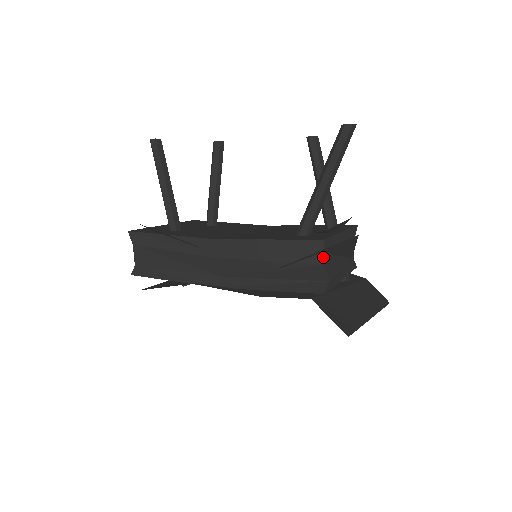
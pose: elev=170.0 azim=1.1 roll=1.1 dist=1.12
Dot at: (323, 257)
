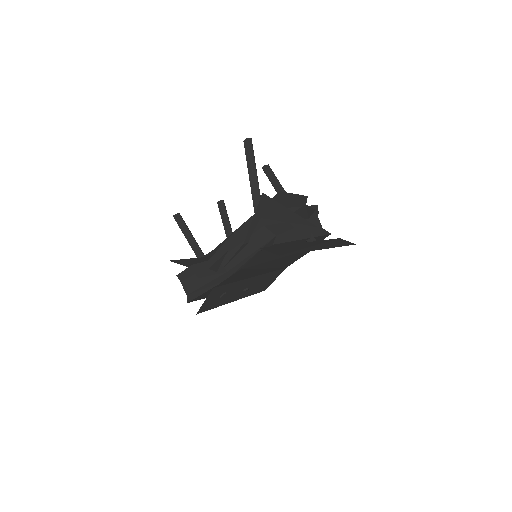
Dot at: (262, 221)
